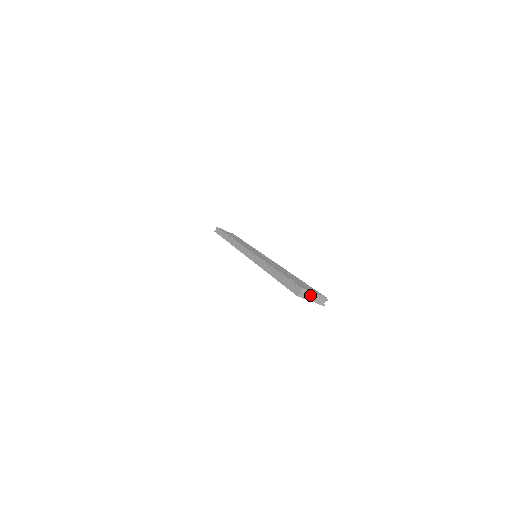
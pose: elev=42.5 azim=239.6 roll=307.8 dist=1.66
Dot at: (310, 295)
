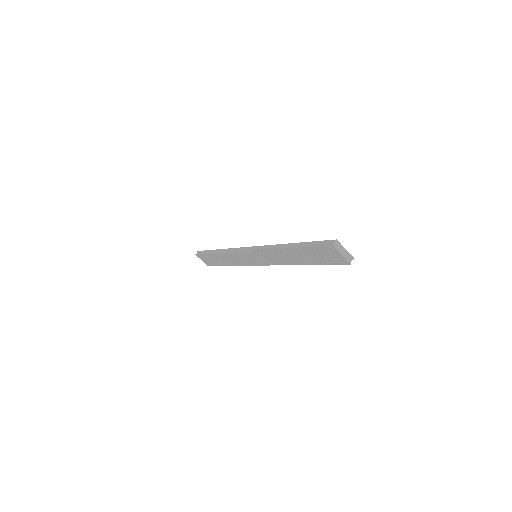
Dot at: (342, 249)
